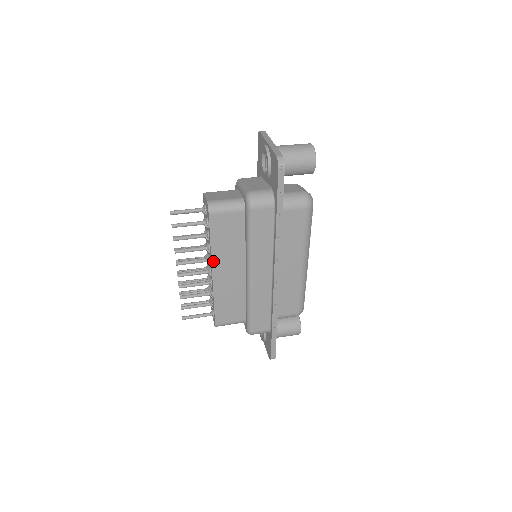
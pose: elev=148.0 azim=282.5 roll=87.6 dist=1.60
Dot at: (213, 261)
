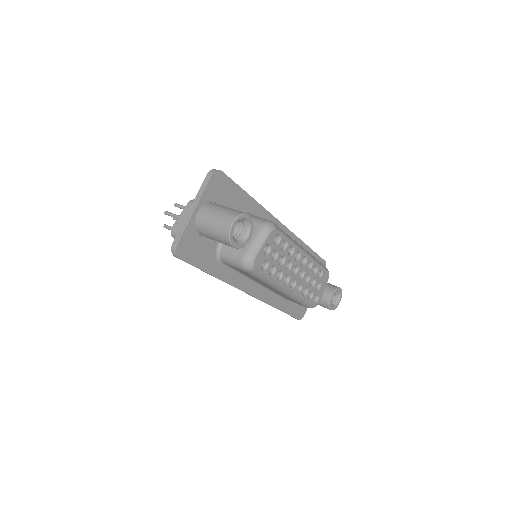
Dot at: occluded
